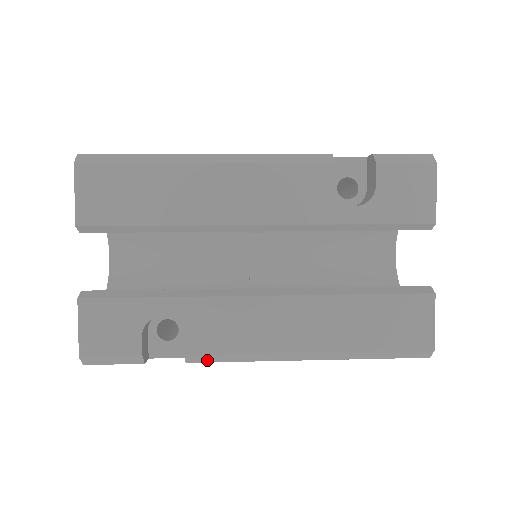
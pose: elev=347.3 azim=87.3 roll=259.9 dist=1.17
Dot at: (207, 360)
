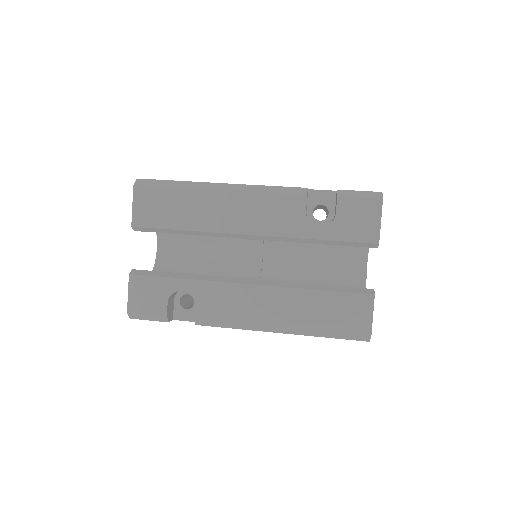
Dot at: (210, 325)
